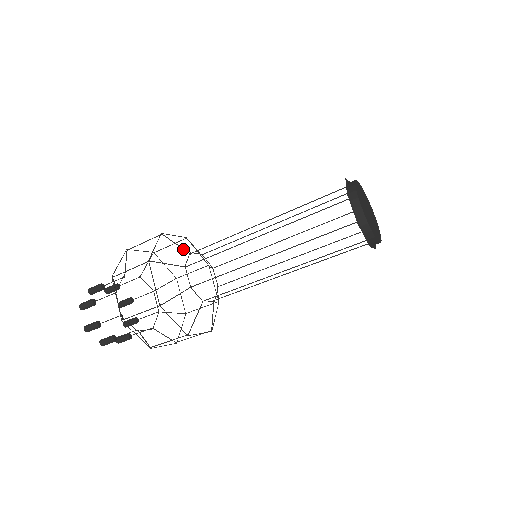
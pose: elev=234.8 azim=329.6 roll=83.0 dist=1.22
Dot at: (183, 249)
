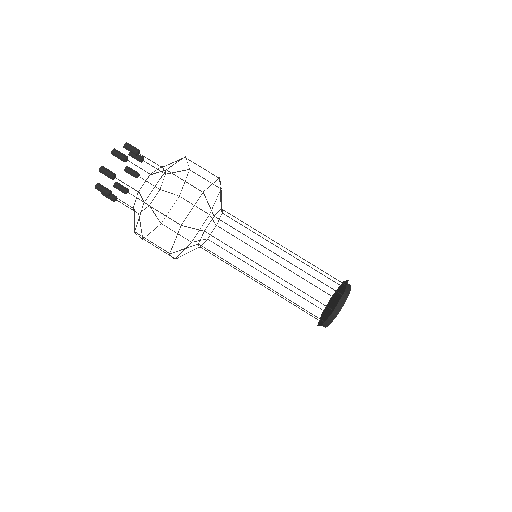
Dot at: occluded
